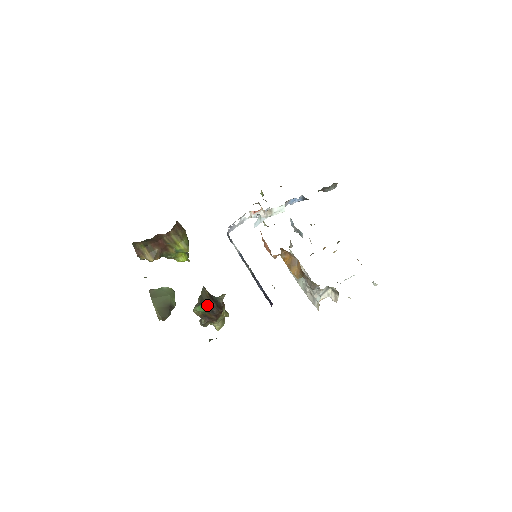
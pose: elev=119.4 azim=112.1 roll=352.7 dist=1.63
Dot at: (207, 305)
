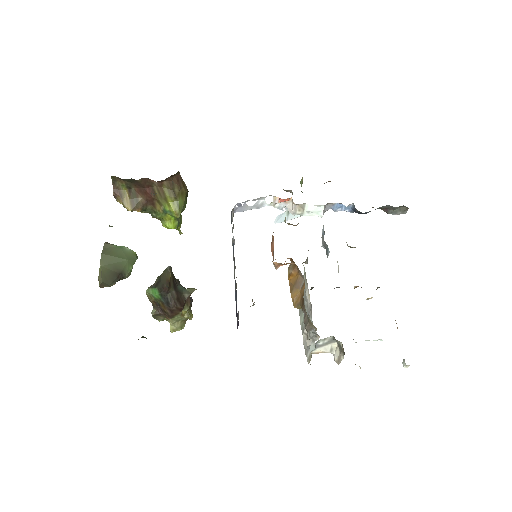
Dot at: (163, 291)
